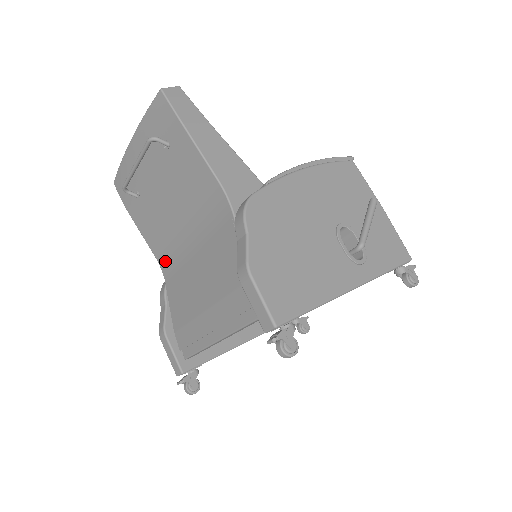
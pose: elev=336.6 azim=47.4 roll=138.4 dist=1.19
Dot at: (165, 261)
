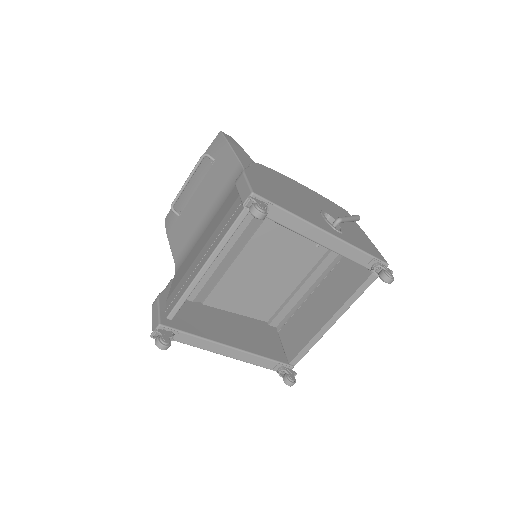
Dot at: (181, 258)
